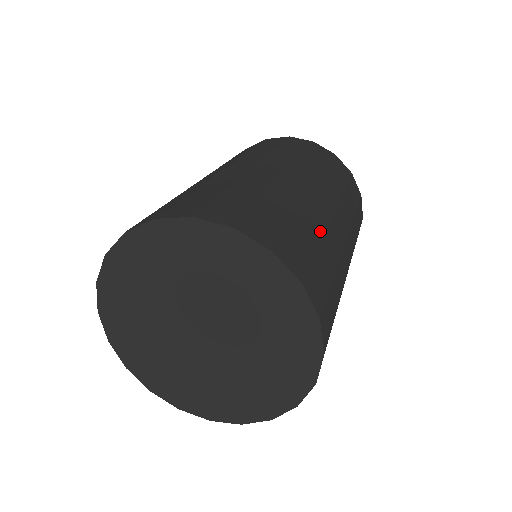
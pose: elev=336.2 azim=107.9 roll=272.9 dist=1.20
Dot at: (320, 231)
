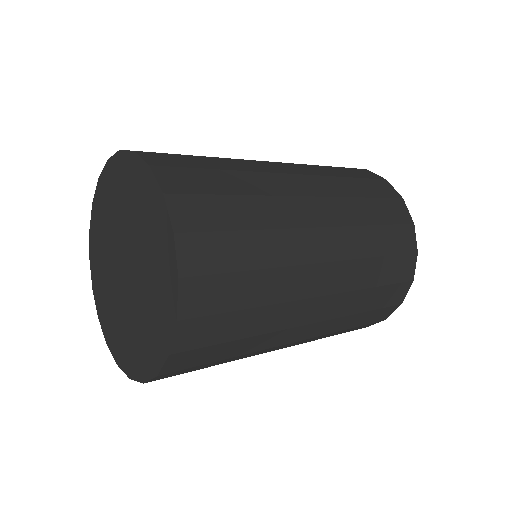
Dot at: (269, 224)
